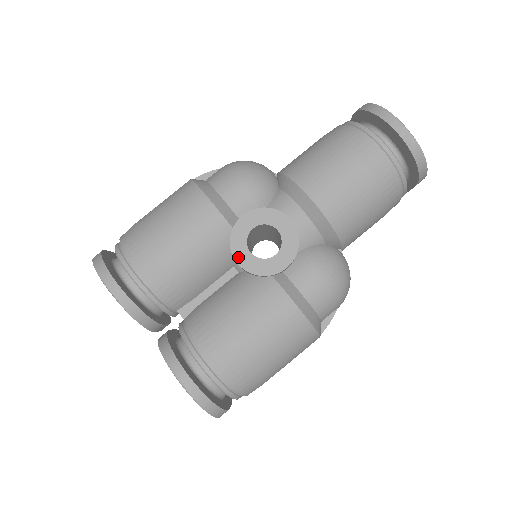
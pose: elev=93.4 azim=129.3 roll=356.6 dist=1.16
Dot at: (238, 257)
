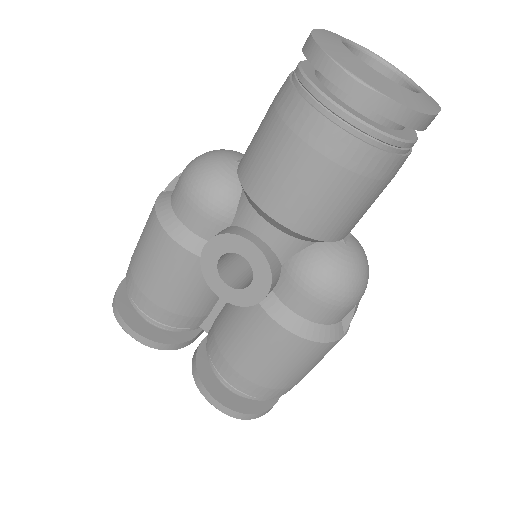
Dot at: (217, 290)
